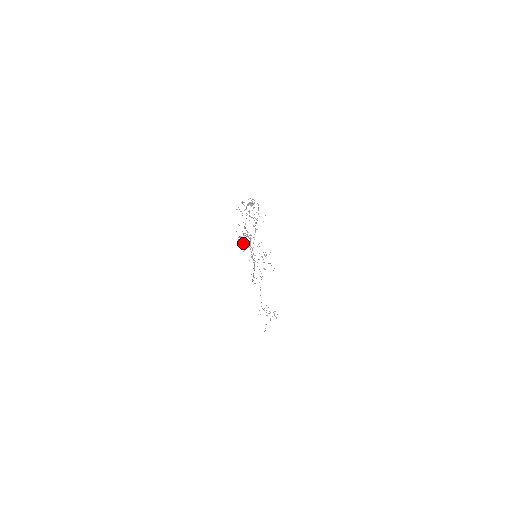
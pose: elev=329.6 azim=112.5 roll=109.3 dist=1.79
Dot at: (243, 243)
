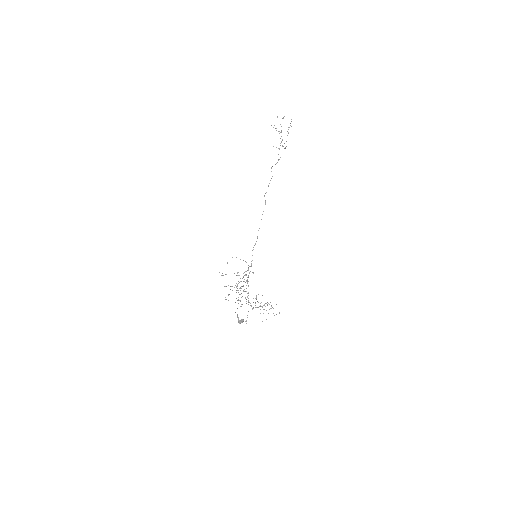
Dot at: occluded
